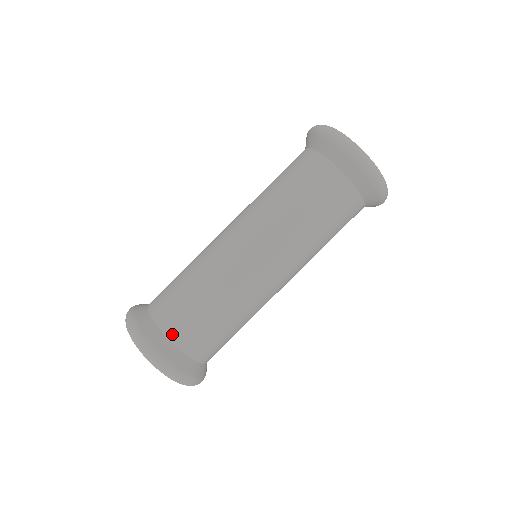
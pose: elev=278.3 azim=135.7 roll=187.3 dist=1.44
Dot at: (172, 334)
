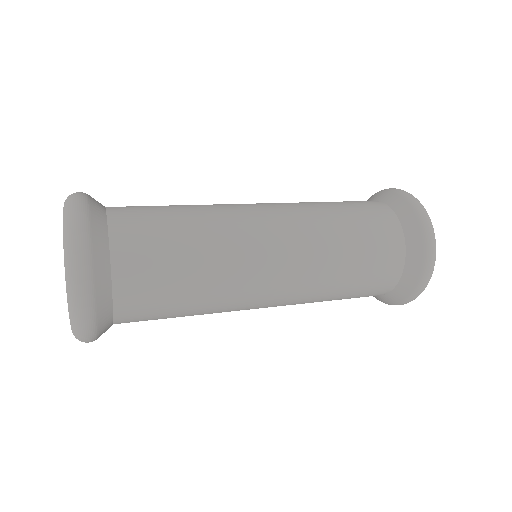
Dot at: (122, 286)
